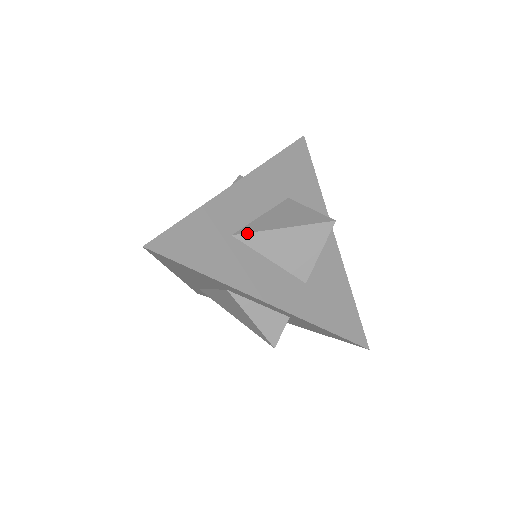
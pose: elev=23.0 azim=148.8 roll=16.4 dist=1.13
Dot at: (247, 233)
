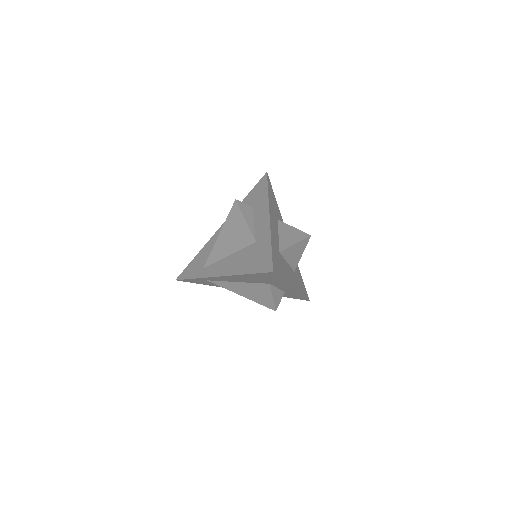
Dot at: (284, 250)
